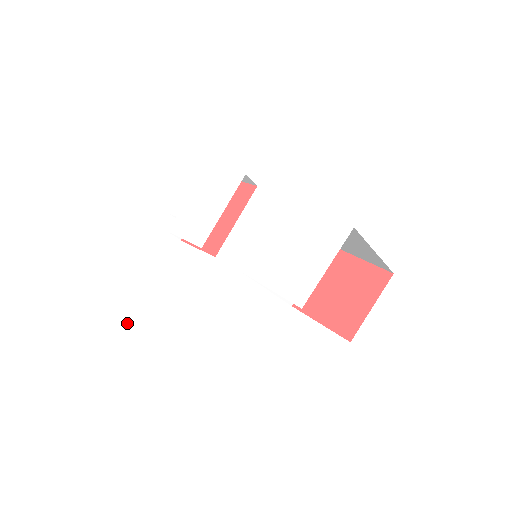
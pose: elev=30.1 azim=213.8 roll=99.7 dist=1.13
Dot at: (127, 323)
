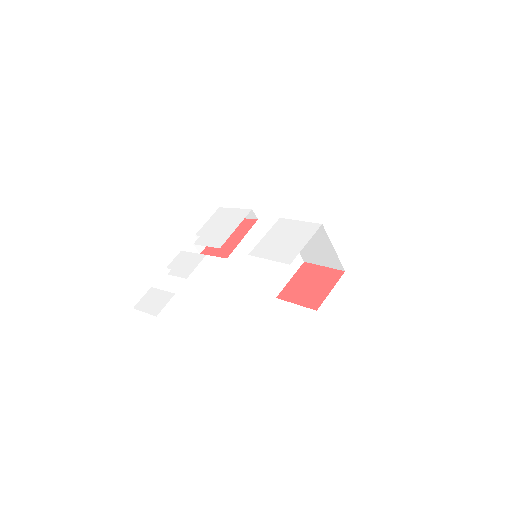
Dot at: (160, 296)
